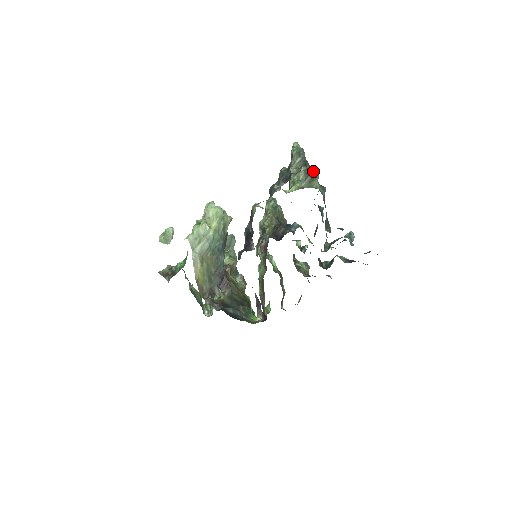
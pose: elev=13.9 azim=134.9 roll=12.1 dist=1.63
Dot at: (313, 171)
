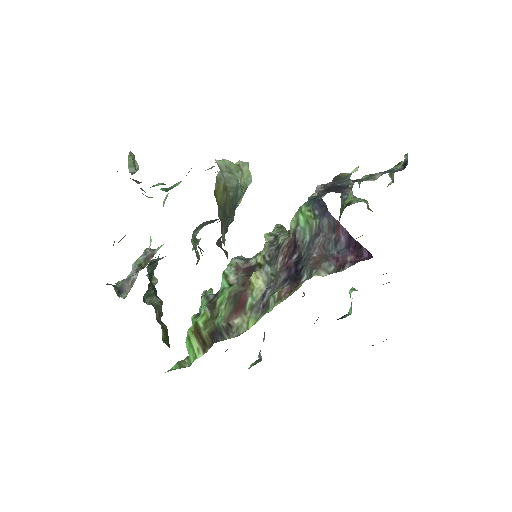
Dot at: occluded
